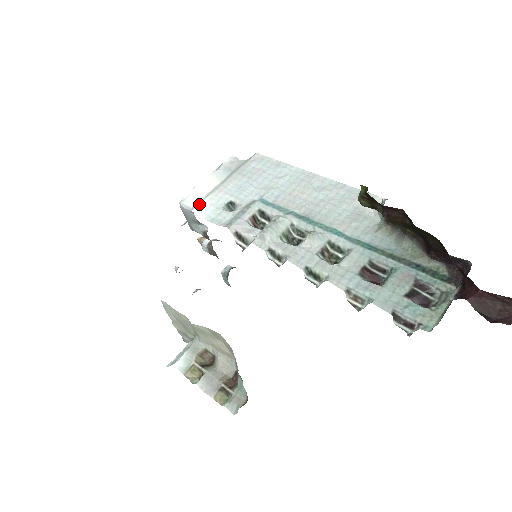
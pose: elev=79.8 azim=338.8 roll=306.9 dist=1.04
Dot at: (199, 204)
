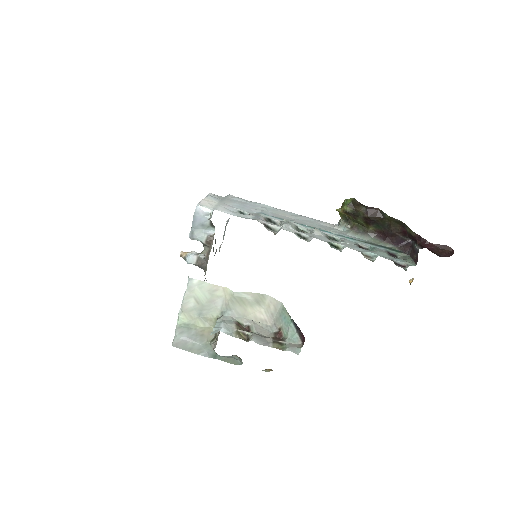
Dot at: (218, 208)
